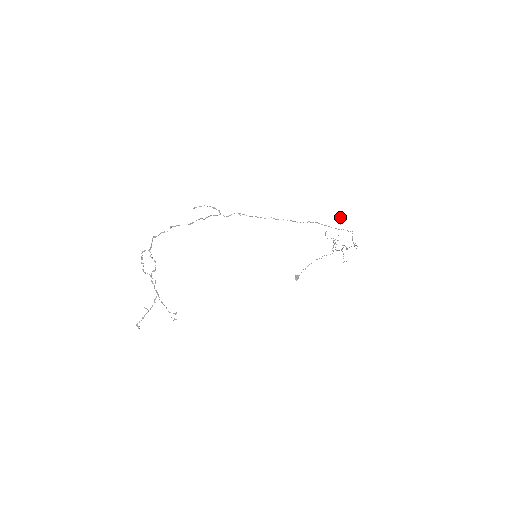
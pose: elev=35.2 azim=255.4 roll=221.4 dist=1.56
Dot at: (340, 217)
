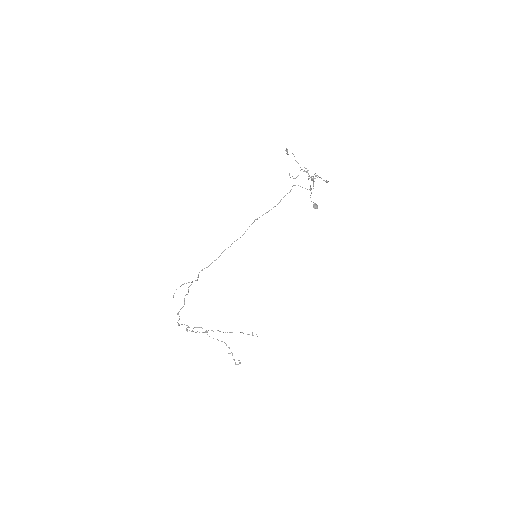
Dot at: (287, 153)
